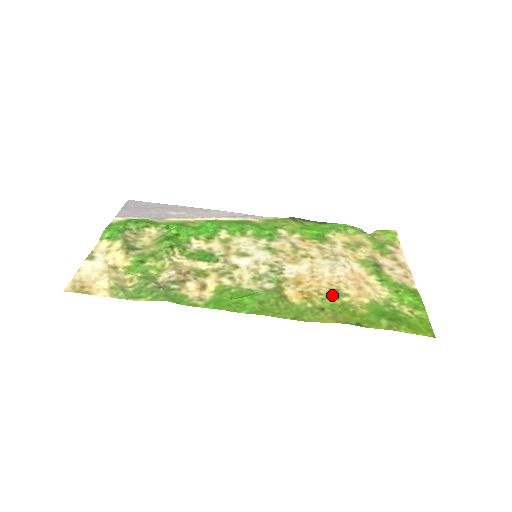
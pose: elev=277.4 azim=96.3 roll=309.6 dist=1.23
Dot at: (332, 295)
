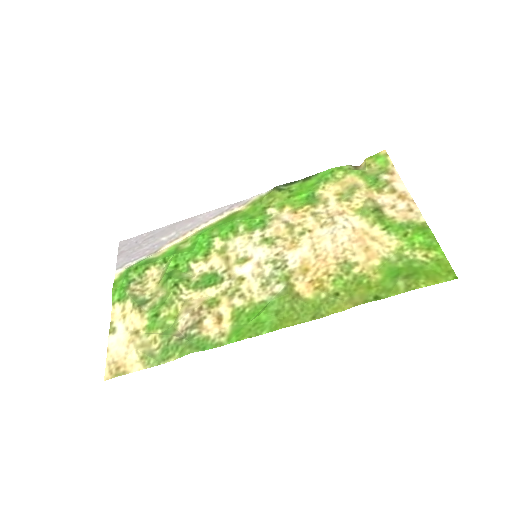
Dot at: (342, 271)
